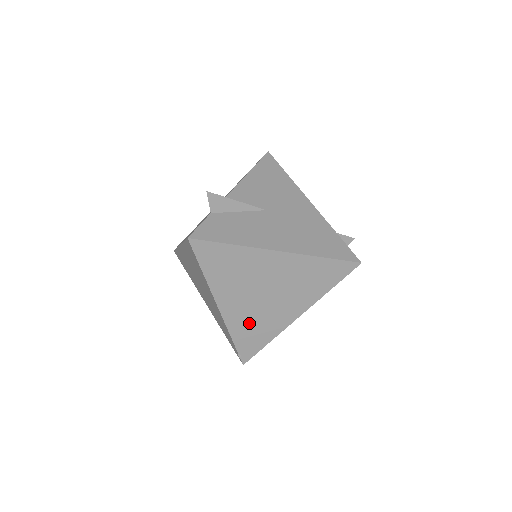
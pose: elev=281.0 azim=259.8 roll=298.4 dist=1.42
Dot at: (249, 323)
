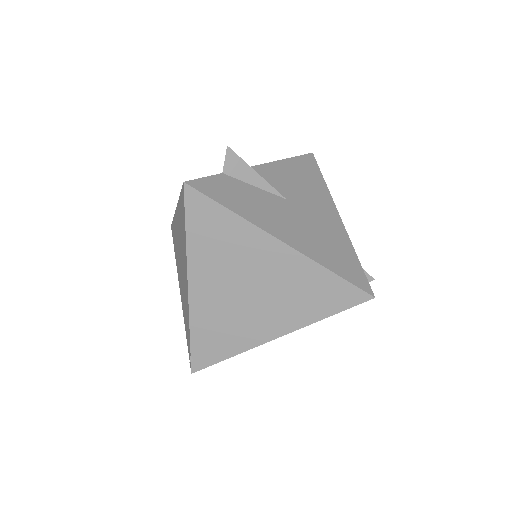
Dot at: (217, 321)
